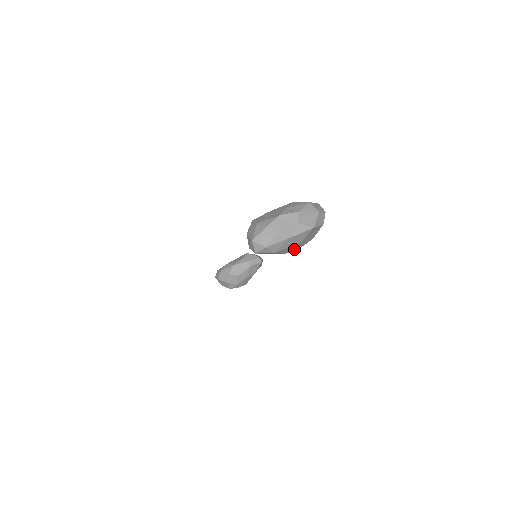
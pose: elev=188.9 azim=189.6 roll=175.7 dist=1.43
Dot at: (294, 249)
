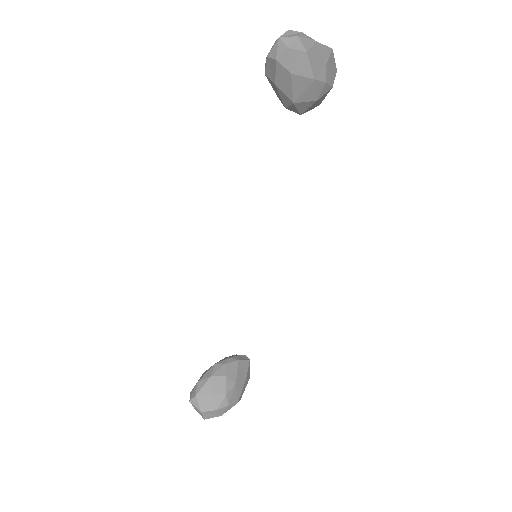
Dot at: (321, 79)
